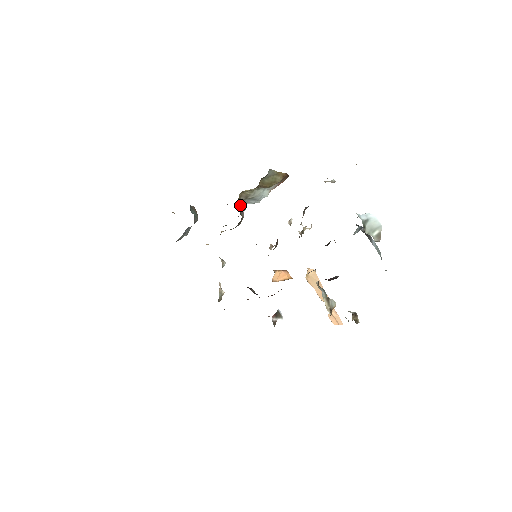
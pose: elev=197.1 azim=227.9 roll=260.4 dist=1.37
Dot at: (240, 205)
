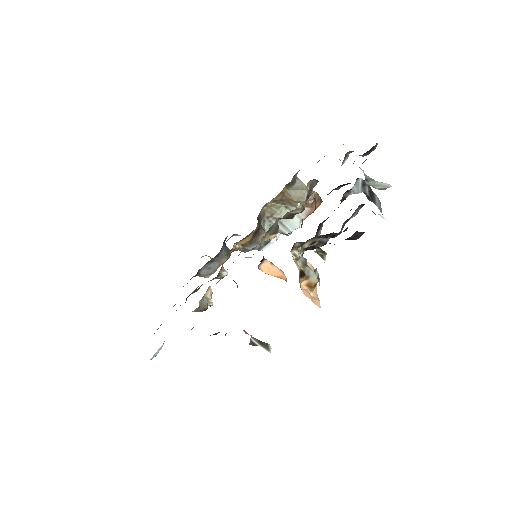
Dot at: (264, 224)
